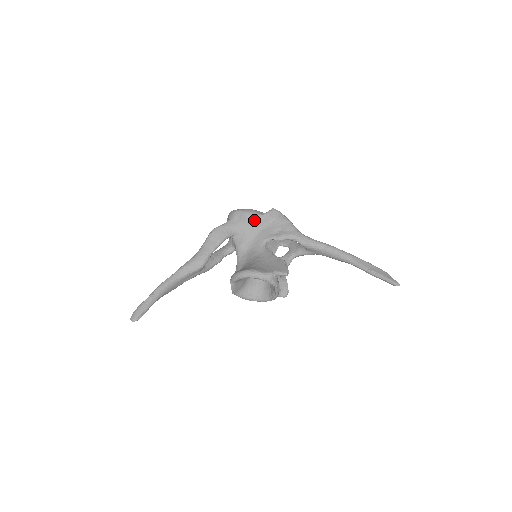
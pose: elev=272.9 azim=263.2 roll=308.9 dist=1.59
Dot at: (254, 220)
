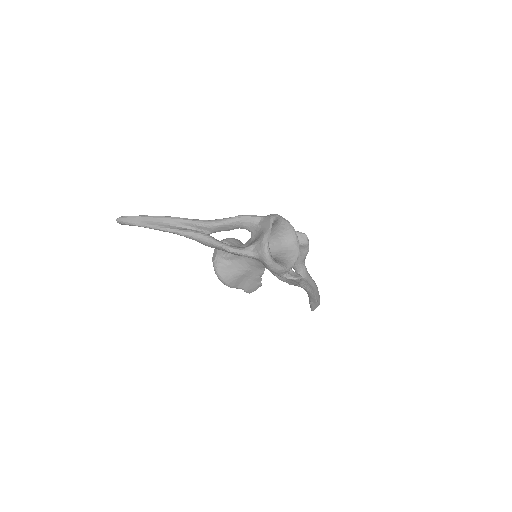
Dot at: occluded
